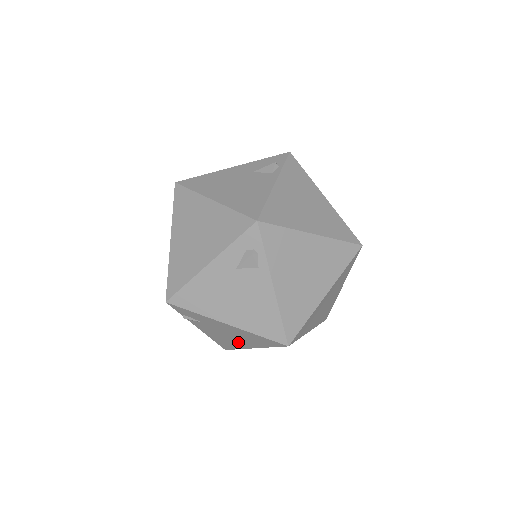
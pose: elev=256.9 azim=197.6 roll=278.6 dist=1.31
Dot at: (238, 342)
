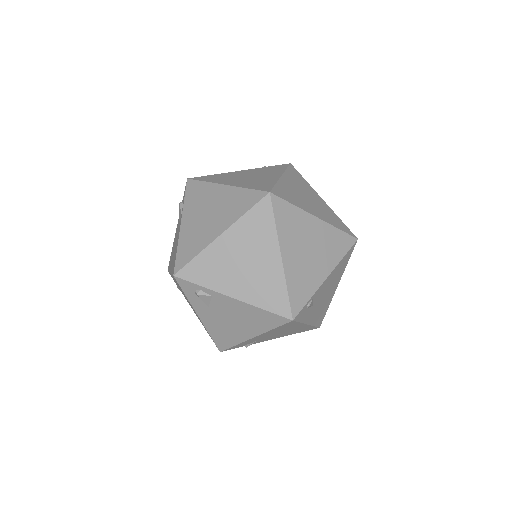
Dot at: (296, 329)
